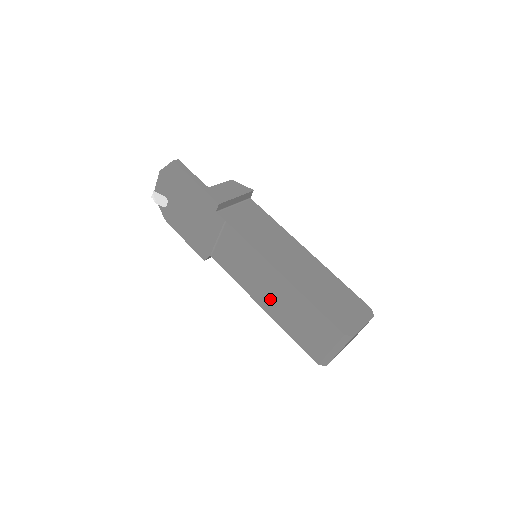
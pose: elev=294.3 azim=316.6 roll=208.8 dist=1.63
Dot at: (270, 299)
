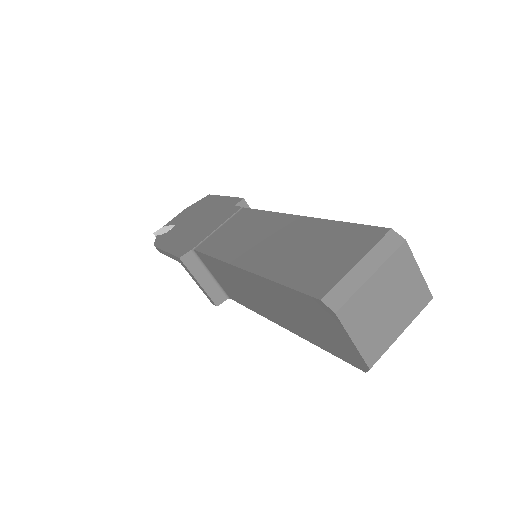
Dot at: (264, 250)
